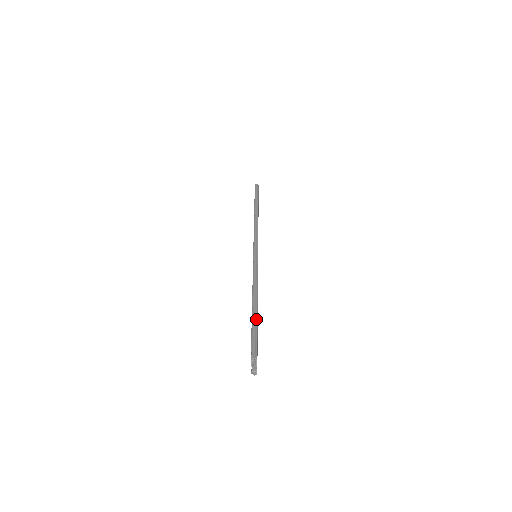
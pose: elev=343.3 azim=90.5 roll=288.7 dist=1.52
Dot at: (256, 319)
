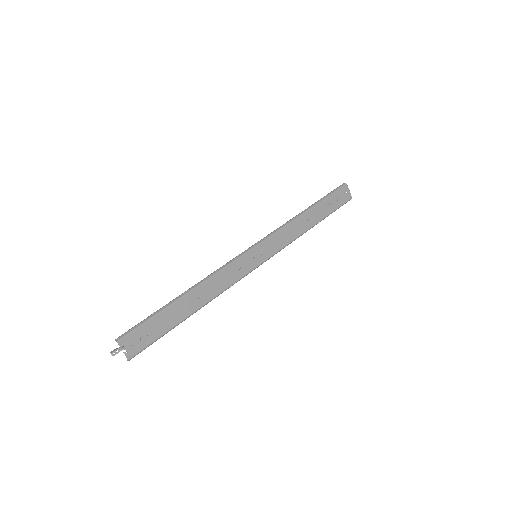
Dot at: (161, 309)
